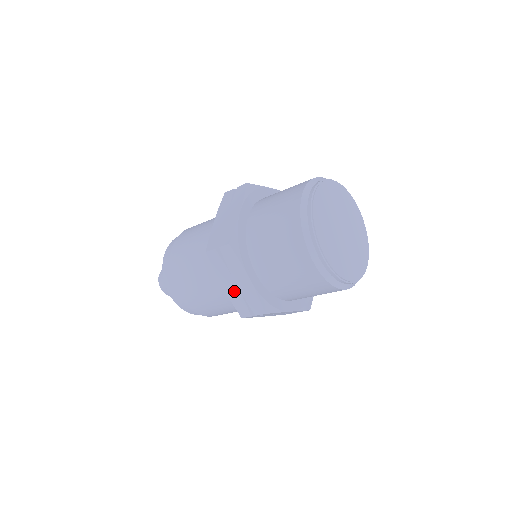
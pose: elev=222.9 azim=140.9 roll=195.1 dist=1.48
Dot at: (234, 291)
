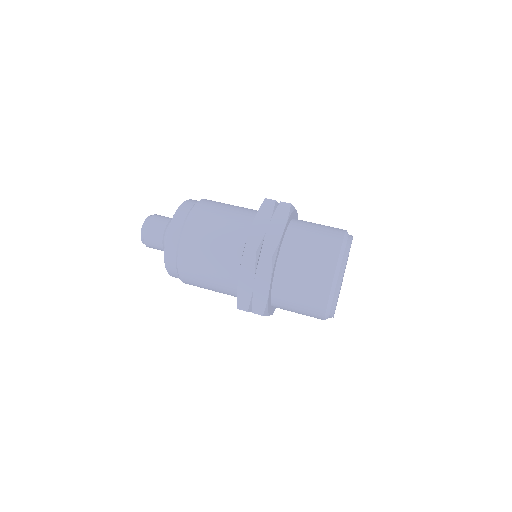
Dot at: (260, 230)
